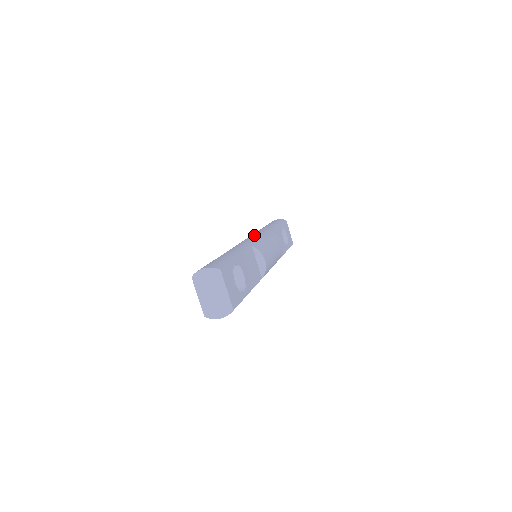
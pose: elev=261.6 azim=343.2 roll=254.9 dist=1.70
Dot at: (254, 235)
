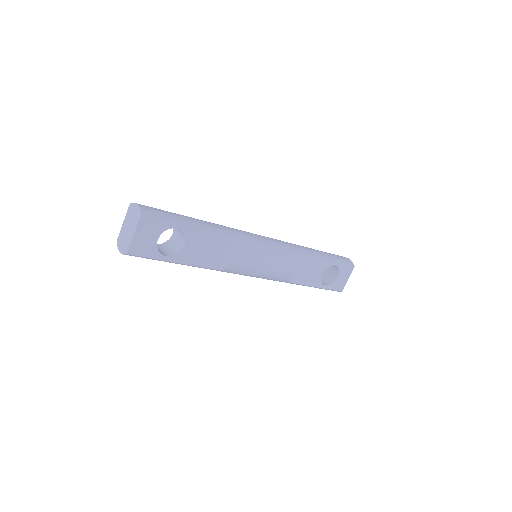
Dot at: (272, 239)
